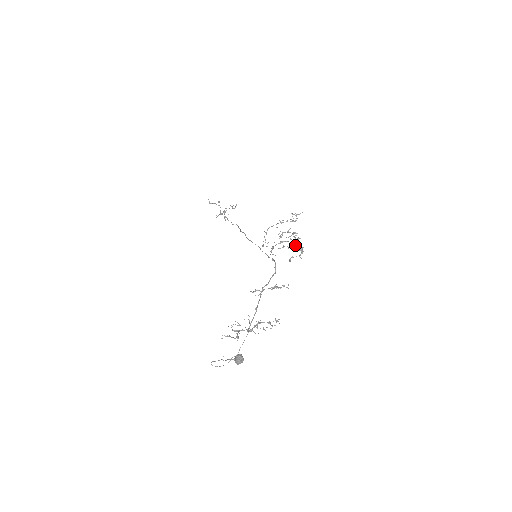
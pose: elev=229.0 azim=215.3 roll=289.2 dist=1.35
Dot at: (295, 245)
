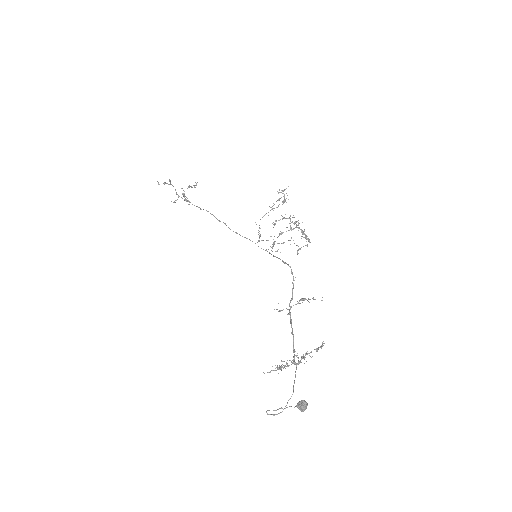
Dot at: occluded
